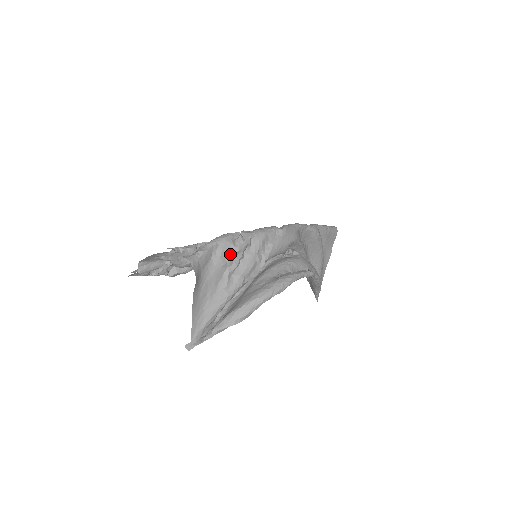
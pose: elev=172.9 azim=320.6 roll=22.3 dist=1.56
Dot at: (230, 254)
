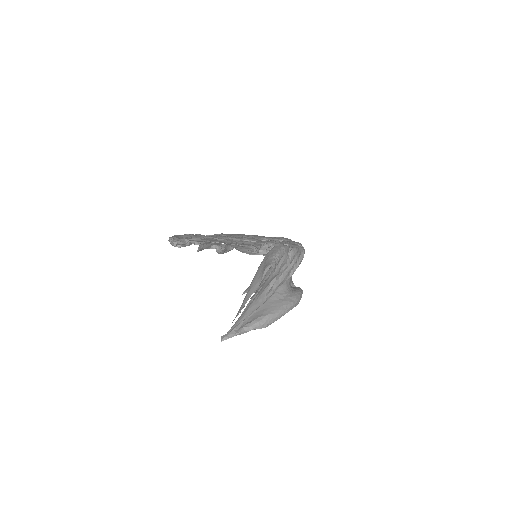
Dot at: (284, 266)
